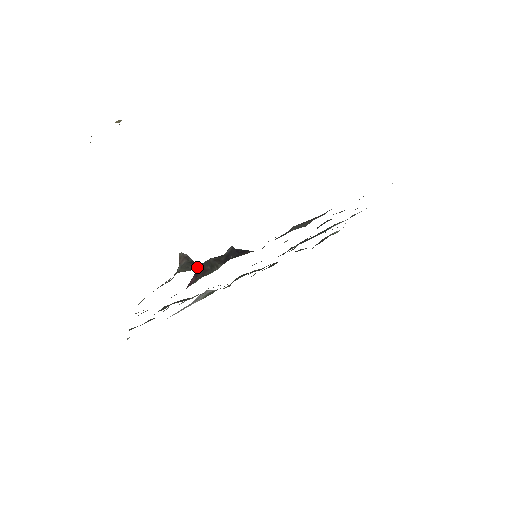
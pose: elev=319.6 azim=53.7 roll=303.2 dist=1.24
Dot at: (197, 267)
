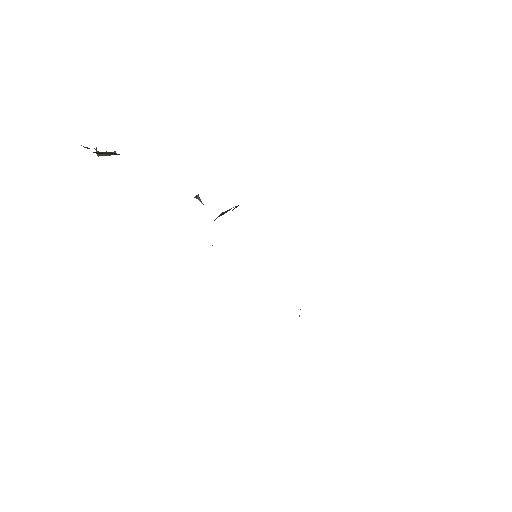
Dot at: occluded
